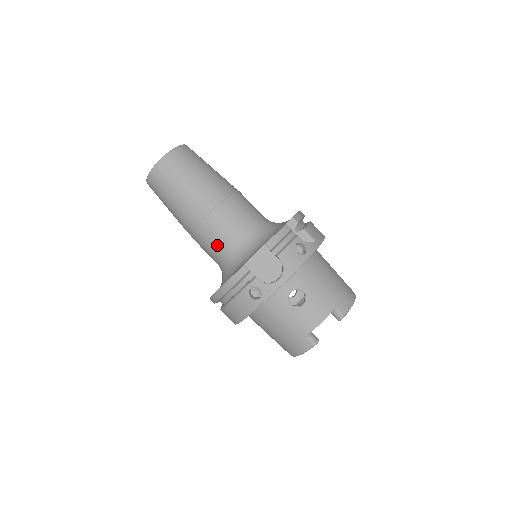
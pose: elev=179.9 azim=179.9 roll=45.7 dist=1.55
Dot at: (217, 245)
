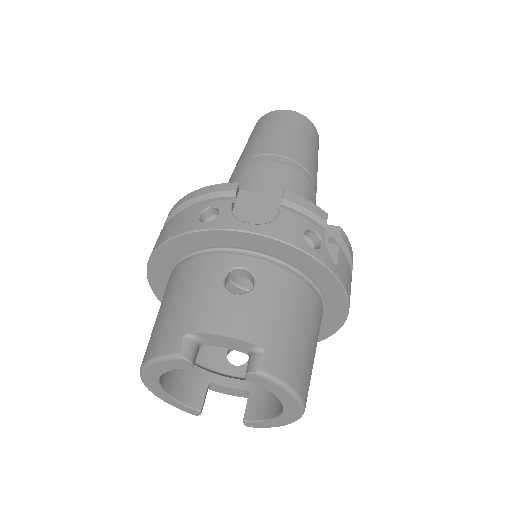
Dot at: (239, 187)
